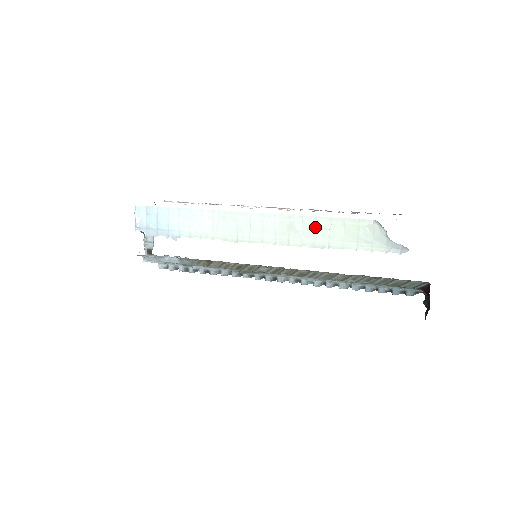
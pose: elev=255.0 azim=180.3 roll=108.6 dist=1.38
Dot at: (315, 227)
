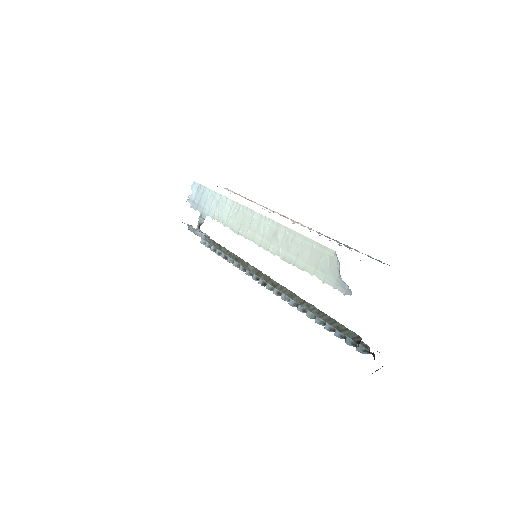
Dot at: (291, 241)
